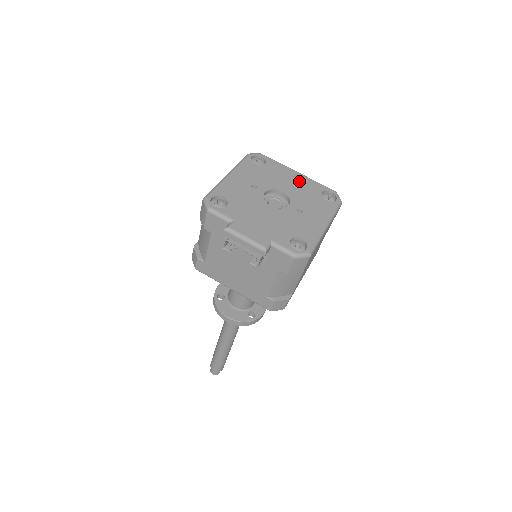
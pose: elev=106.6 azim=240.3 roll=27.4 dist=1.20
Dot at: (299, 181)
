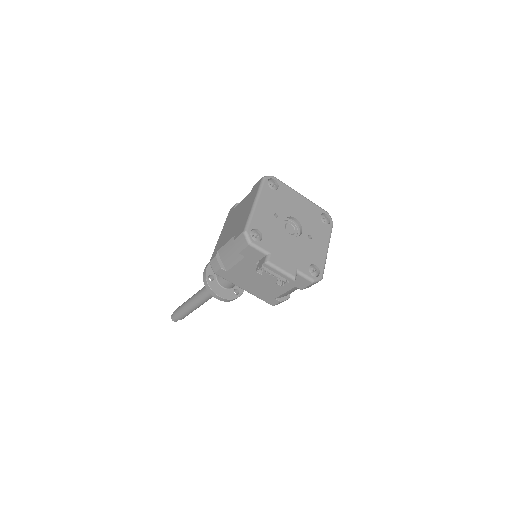
Dot at: (304, 205)
